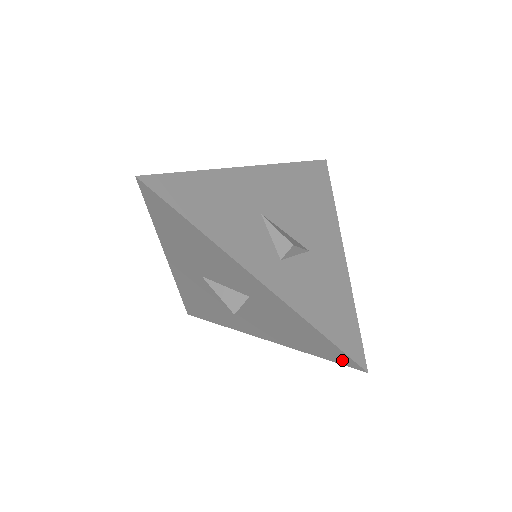
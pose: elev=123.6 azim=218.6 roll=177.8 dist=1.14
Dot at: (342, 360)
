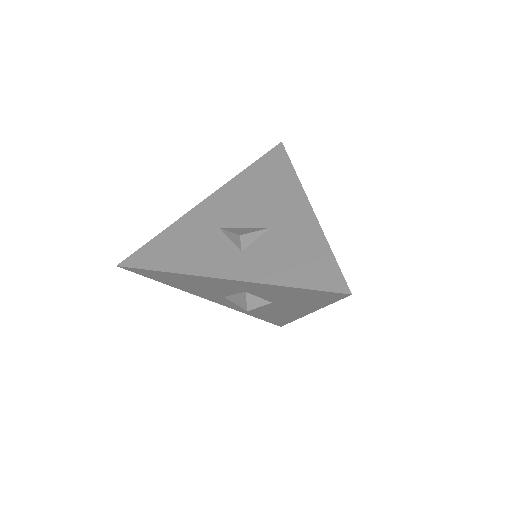
Dot at: (332, 296)
